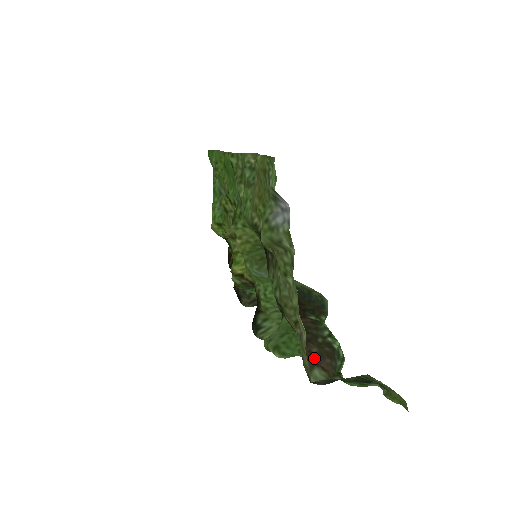
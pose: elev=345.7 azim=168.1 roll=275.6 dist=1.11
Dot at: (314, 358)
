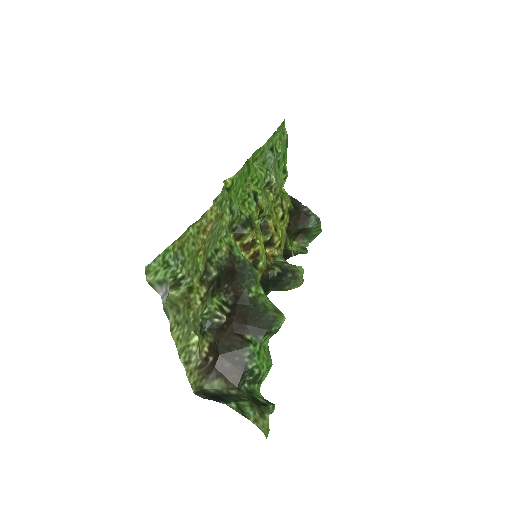
Dot at: (223, 371)
